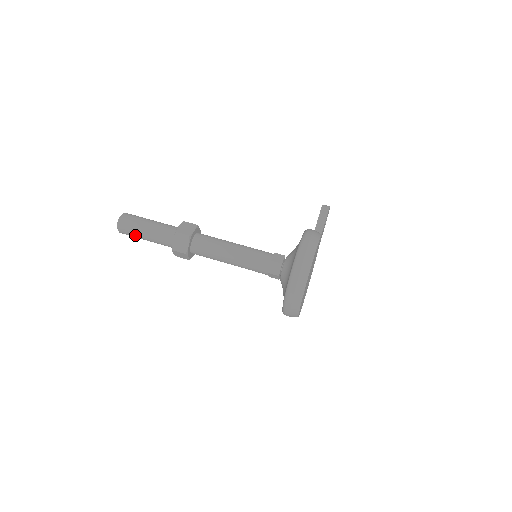
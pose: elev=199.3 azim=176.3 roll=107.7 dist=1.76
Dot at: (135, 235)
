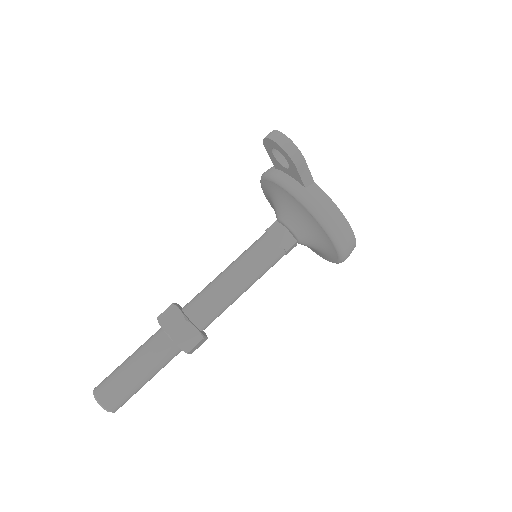
Dot at: occluded
